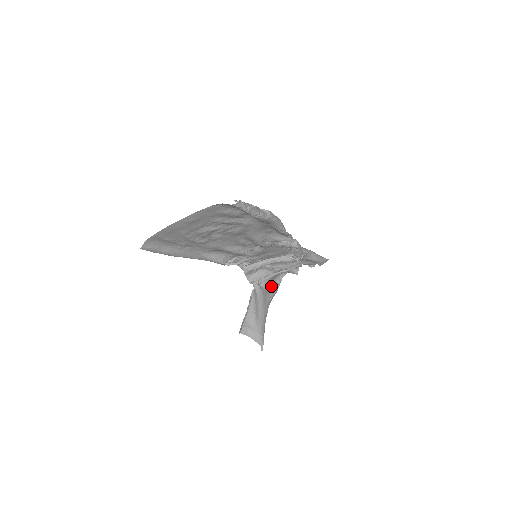
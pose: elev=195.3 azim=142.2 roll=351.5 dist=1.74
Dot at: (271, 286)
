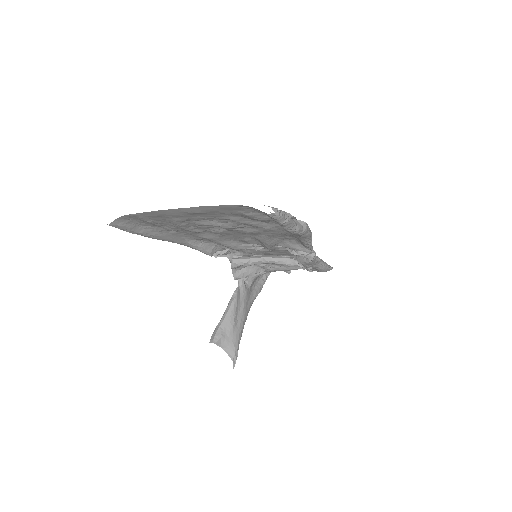
Dot at: (256, 283)
